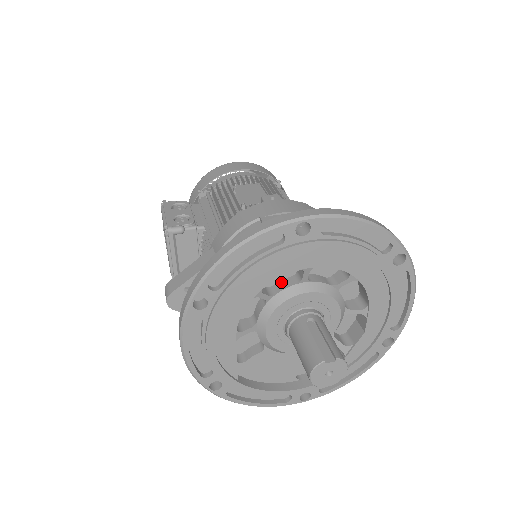
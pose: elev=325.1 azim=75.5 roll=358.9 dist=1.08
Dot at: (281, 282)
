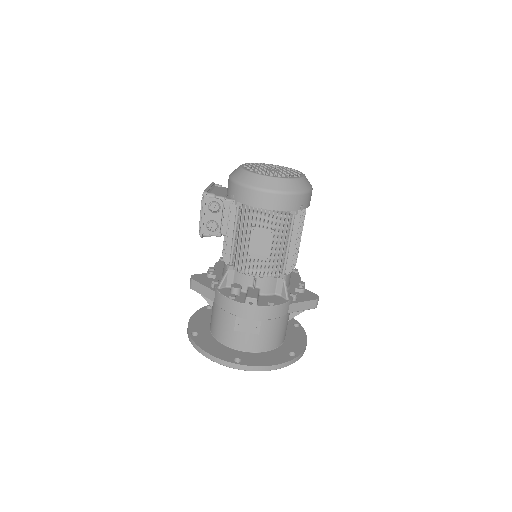
Dot at: occluded
